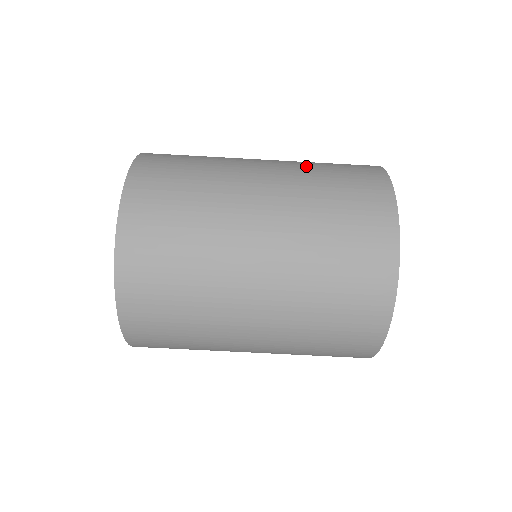
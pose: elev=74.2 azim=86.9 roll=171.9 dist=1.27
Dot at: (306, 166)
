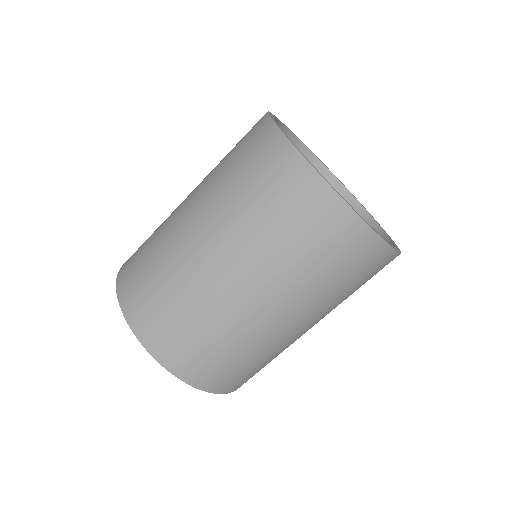
Dot at: (220, 186)
